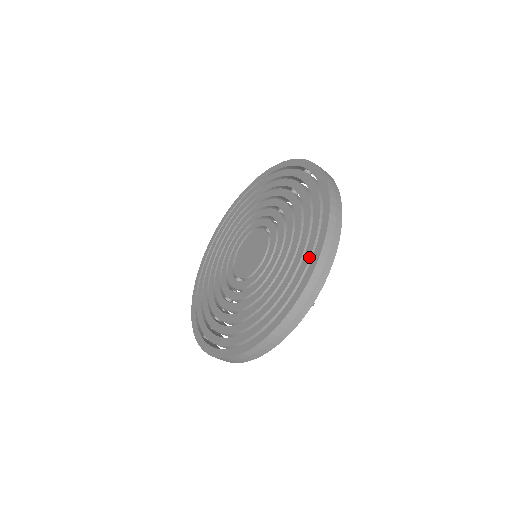
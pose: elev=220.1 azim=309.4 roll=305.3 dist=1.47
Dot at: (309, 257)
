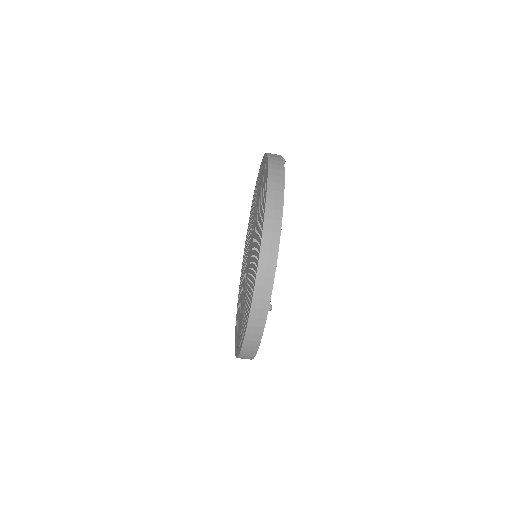
Dot at: (256, 265)
